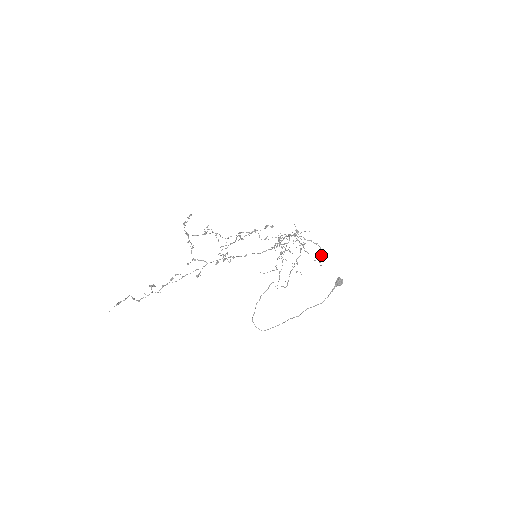
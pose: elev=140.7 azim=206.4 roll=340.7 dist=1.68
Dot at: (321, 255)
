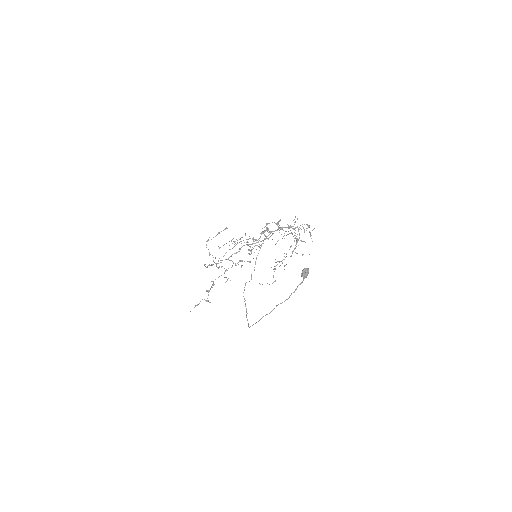
Dot at: (295, 245)
